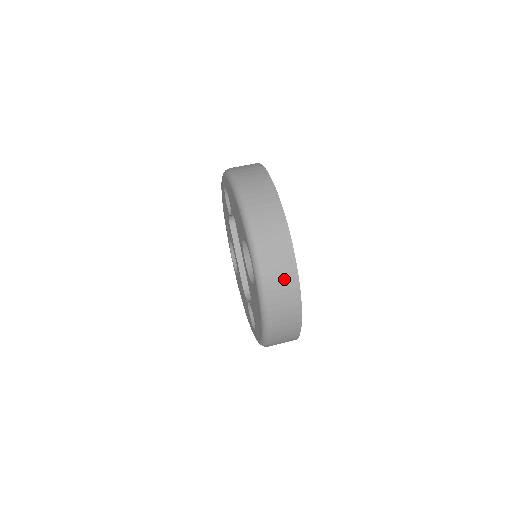
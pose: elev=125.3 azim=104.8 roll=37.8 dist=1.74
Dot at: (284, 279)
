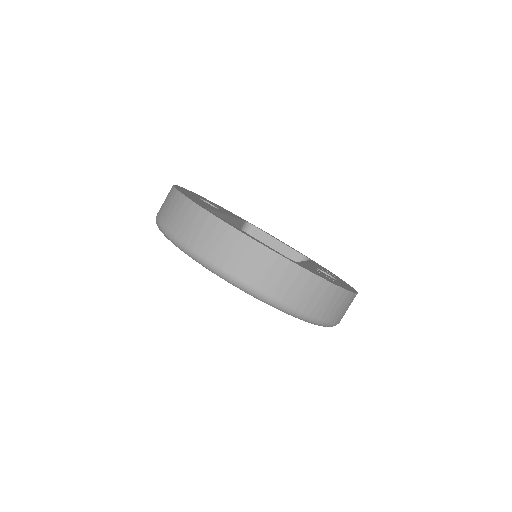
Dot at: occluded
